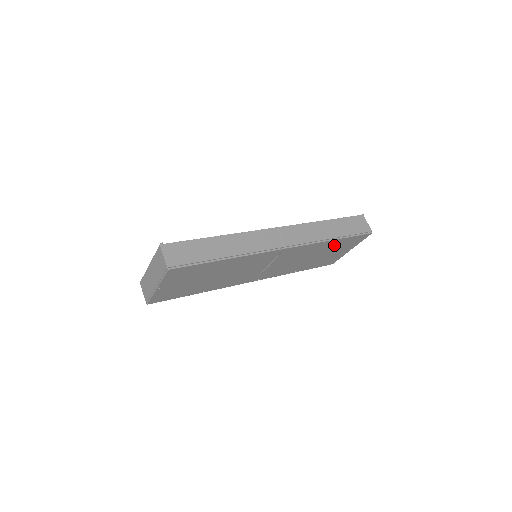
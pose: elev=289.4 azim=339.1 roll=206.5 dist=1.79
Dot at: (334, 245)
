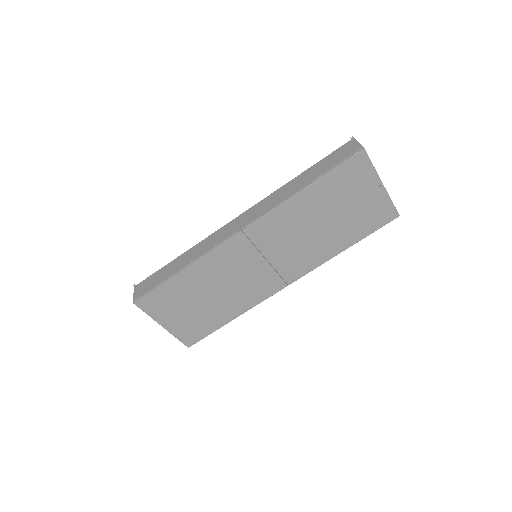
Dot at: (325, 194)
